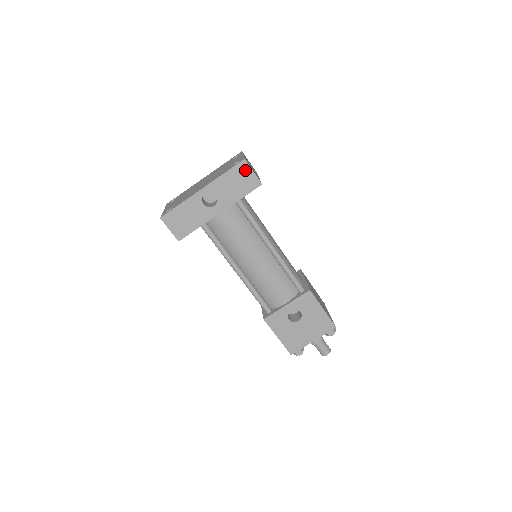
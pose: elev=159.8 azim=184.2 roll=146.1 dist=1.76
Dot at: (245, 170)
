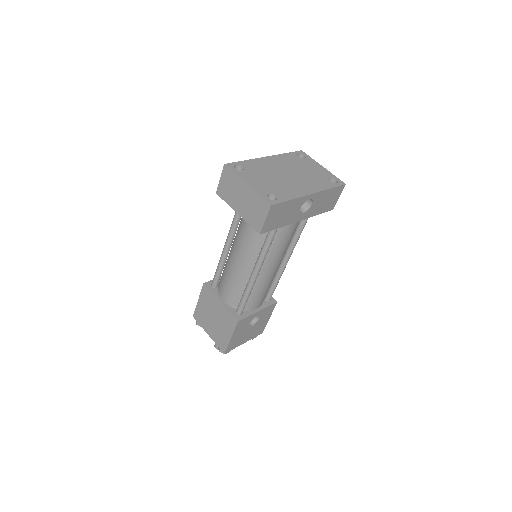
Dot at: (338, 193)
